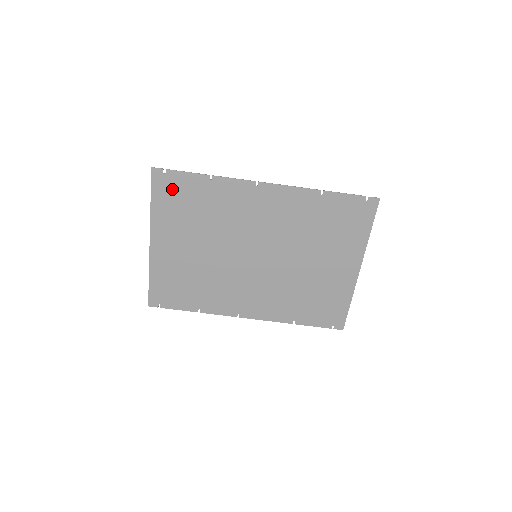
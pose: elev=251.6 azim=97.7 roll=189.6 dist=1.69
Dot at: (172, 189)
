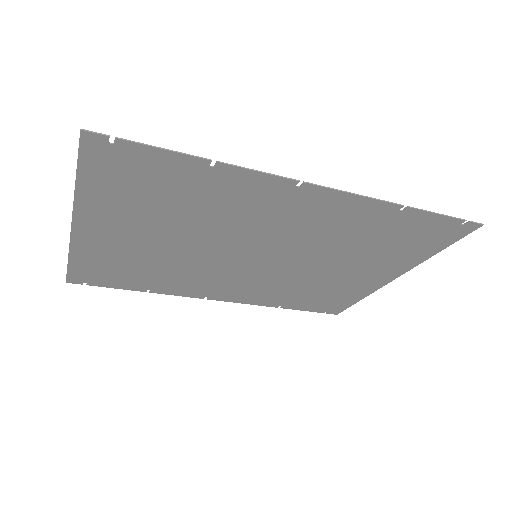
Dot at: (125, 168)
